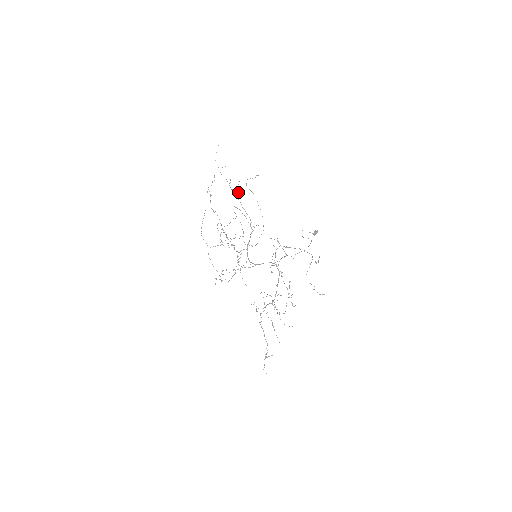
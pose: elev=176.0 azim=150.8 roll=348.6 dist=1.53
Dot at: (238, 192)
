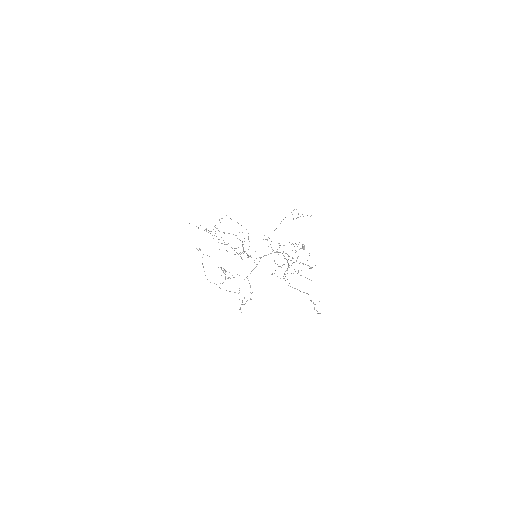
Dot at: occluded
